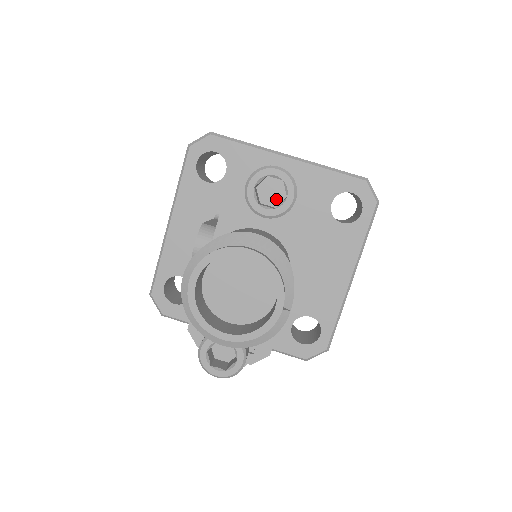
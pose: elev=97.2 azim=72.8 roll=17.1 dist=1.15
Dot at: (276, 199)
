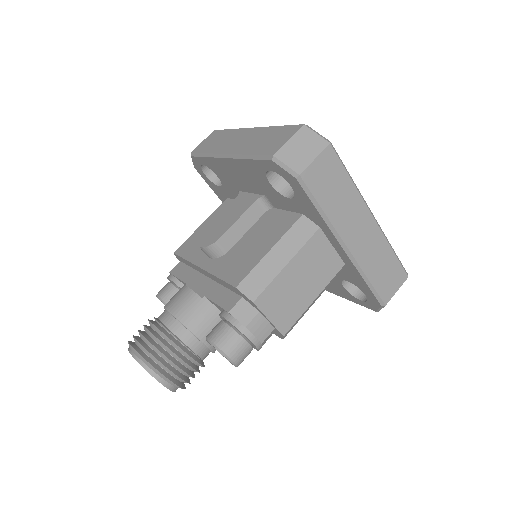
Dot at: occluded
